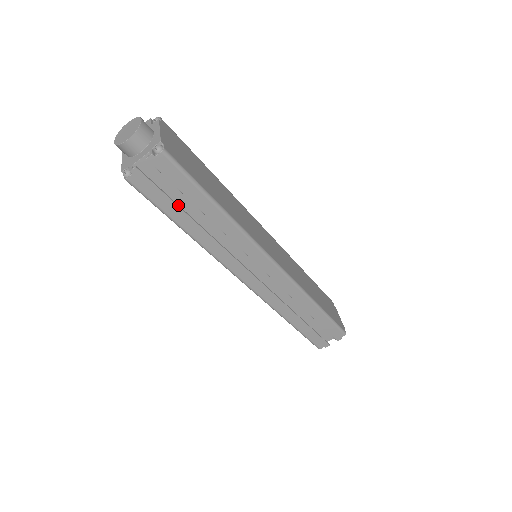
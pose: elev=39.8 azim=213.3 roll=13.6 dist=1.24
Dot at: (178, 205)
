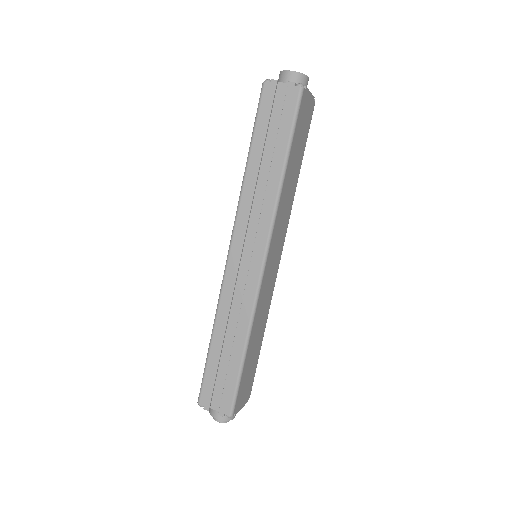
Dot at: (267, 133)
